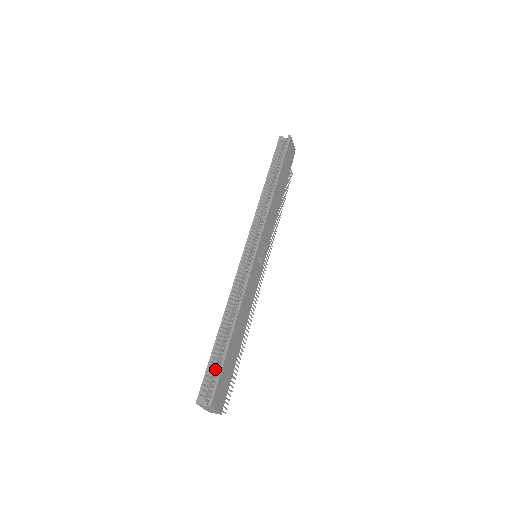
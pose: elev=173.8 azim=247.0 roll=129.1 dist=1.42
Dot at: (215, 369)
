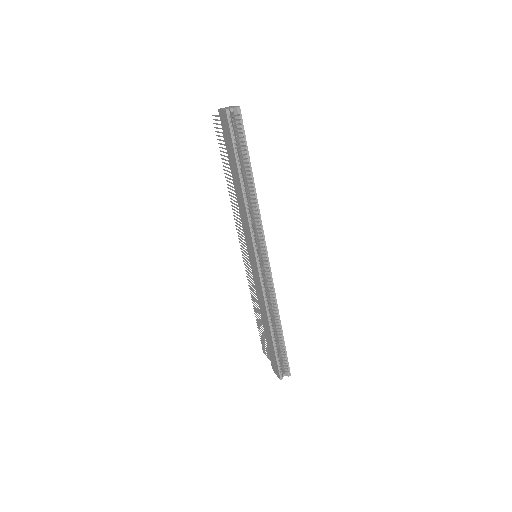
Dot at: occluded
